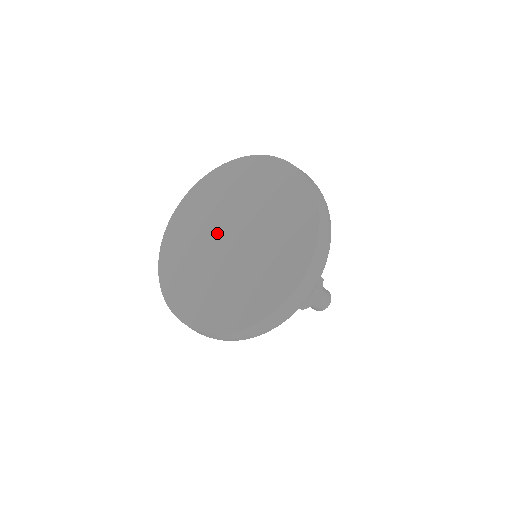
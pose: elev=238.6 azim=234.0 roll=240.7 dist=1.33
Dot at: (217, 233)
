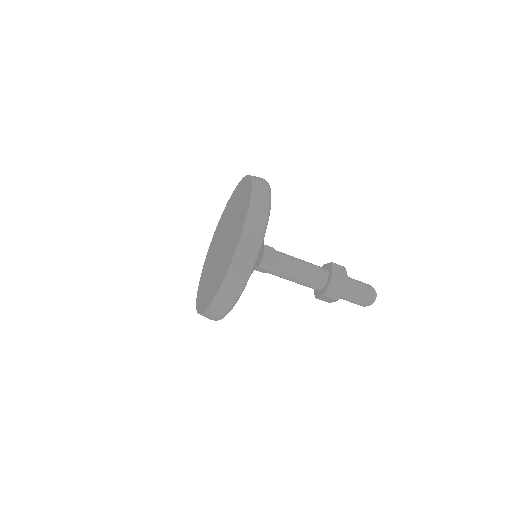
Dot at: (222, 235)
